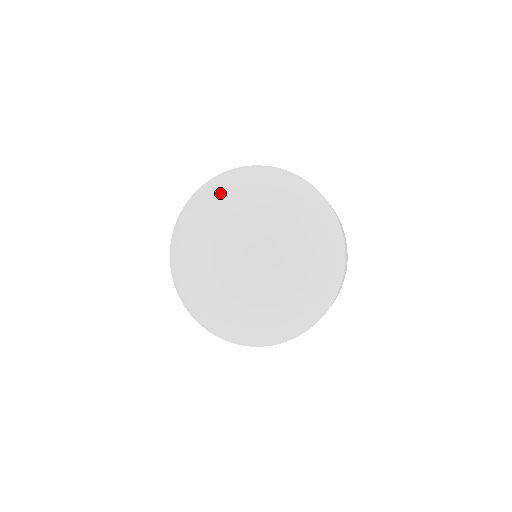
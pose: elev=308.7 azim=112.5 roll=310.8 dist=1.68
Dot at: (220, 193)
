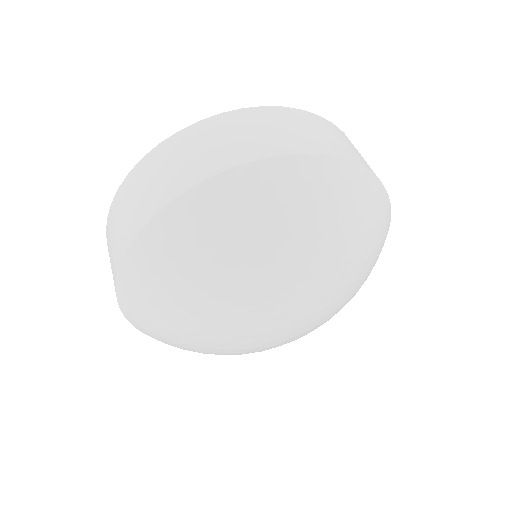
Dot at: (175, 292)
